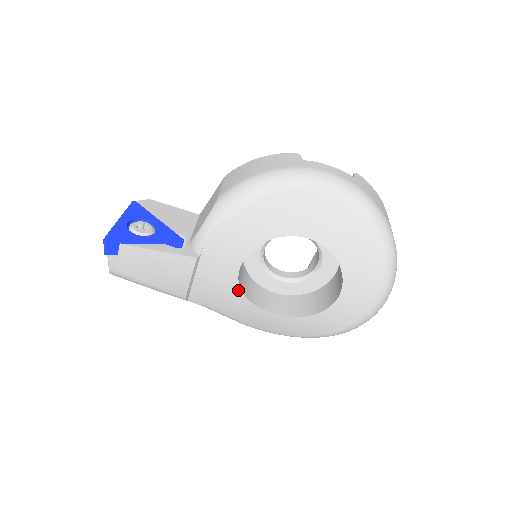
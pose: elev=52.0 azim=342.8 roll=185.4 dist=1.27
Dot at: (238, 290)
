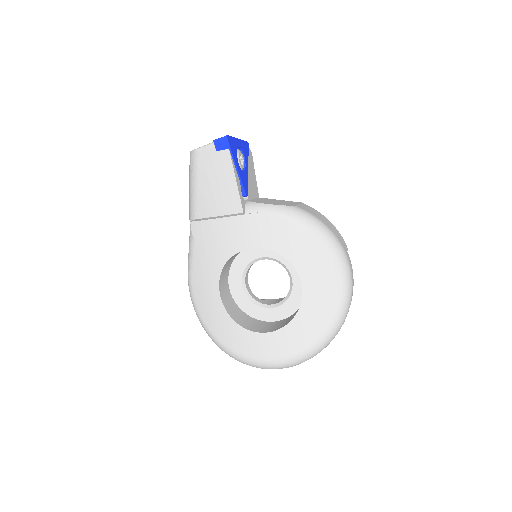
Dot at: (228, 256)
